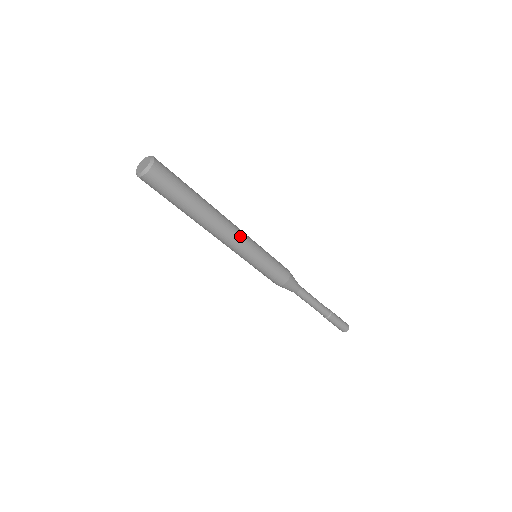
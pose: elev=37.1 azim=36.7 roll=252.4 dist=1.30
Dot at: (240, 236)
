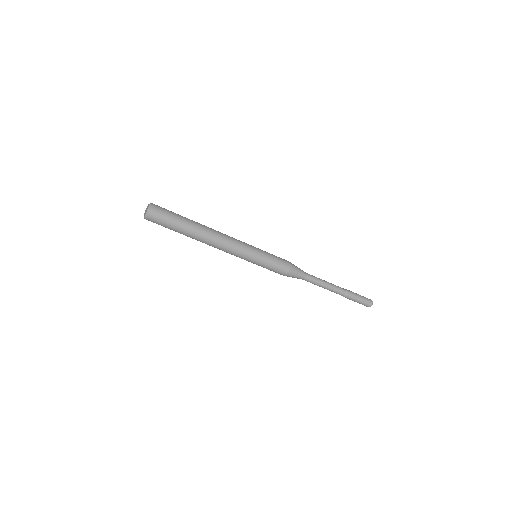
Dot at: (234, 238)
